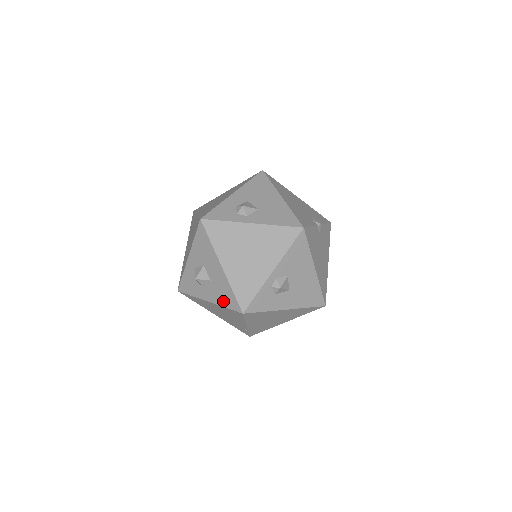
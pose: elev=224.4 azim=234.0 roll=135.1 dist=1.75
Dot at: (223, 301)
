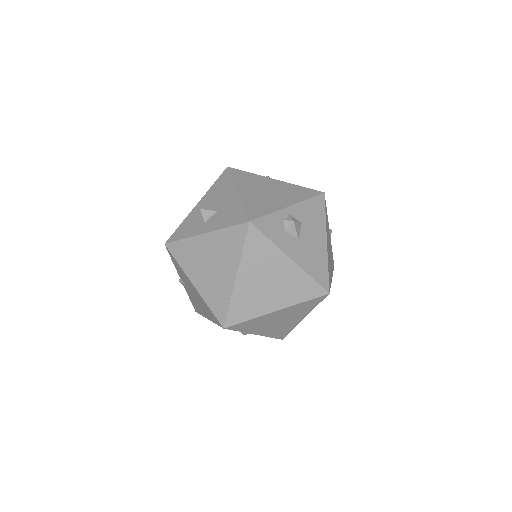
Dot at: (226, 222)
